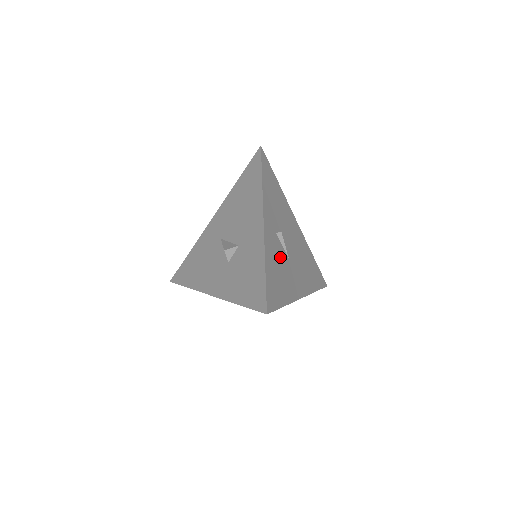
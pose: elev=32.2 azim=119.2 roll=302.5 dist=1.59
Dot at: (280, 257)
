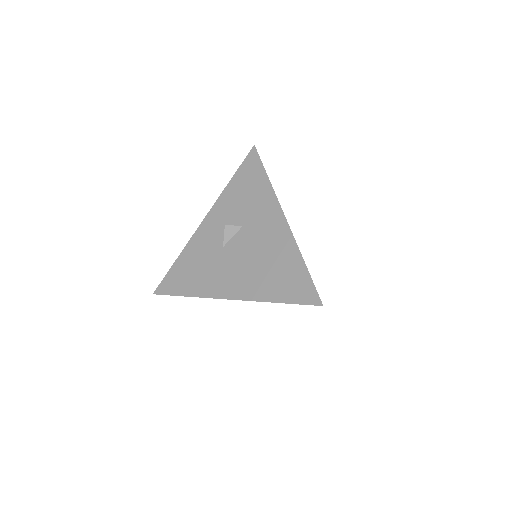
Dot at: occluded
